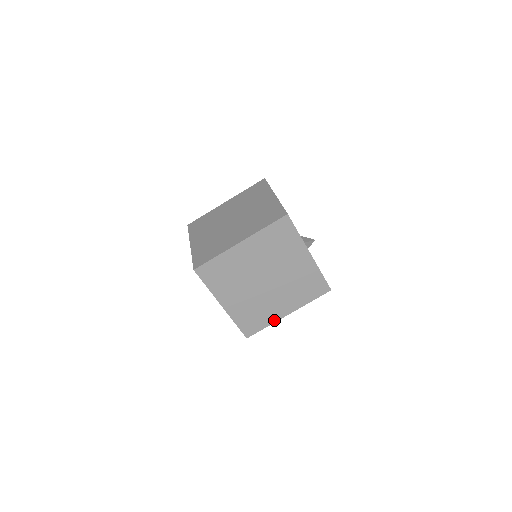
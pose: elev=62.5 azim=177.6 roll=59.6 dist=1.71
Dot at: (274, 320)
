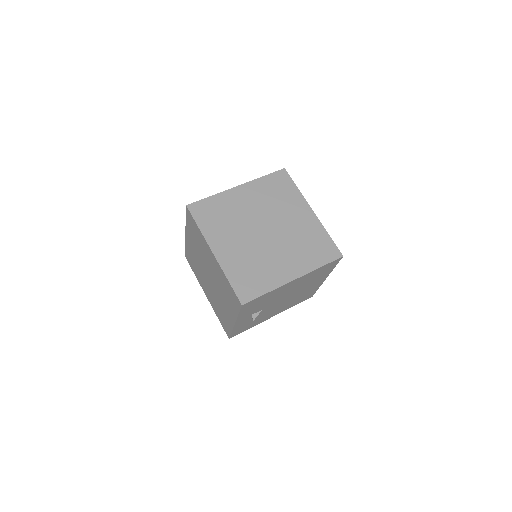
Dot at: (277, 284)
